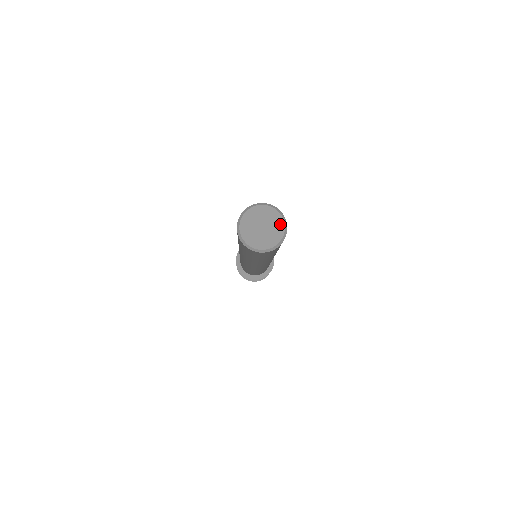
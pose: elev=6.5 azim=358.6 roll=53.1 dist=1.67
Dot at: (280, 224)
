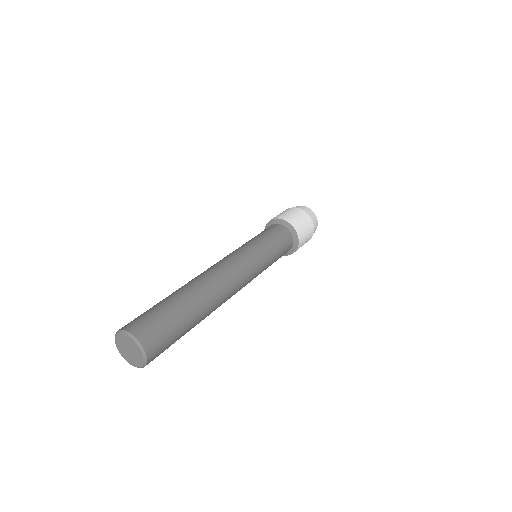
Dot at: (135, 346)
